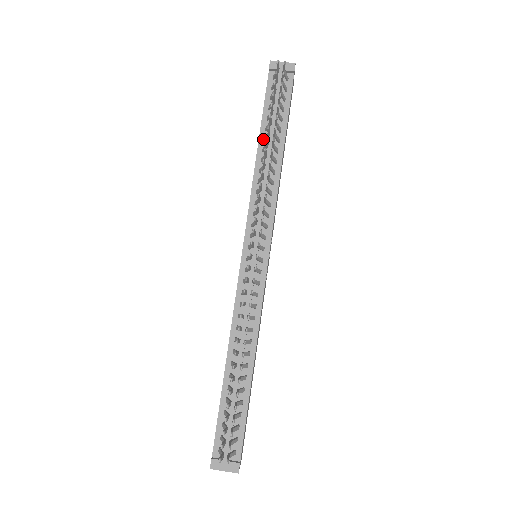
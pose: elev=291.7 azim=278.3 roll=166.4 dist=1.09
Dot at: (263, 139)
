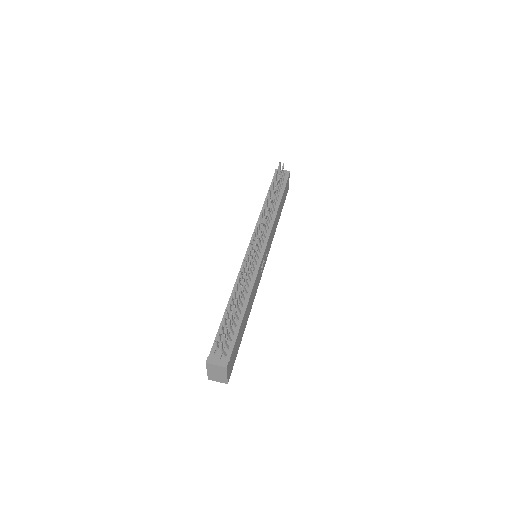
Dot at: occluded
